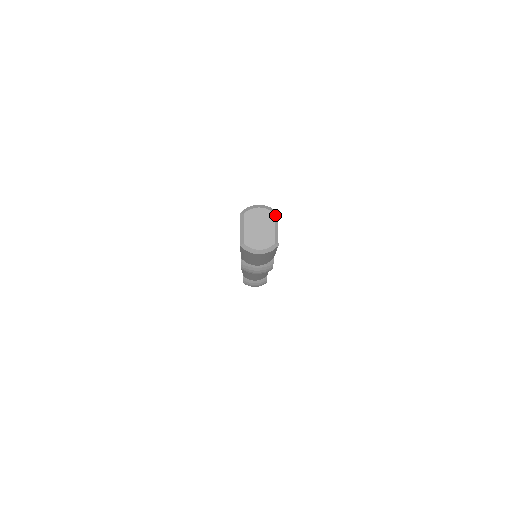
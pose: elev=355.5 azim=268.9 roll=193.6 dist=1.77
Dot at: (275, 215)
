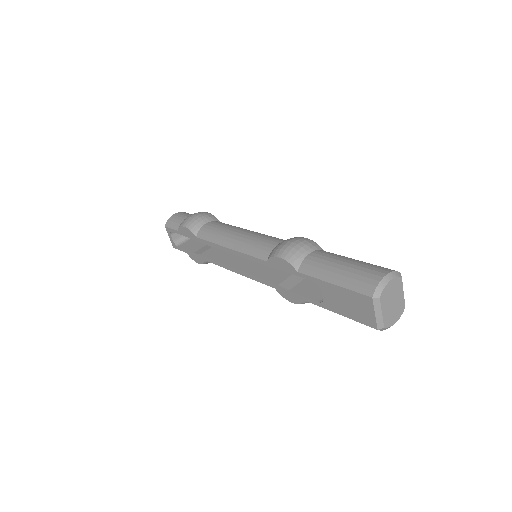
Dot at: (401, 278)
